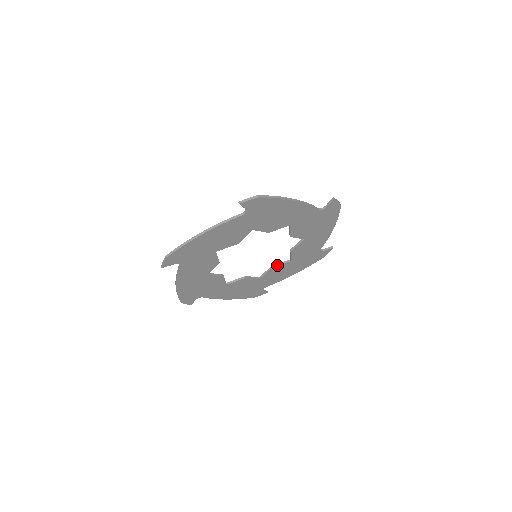
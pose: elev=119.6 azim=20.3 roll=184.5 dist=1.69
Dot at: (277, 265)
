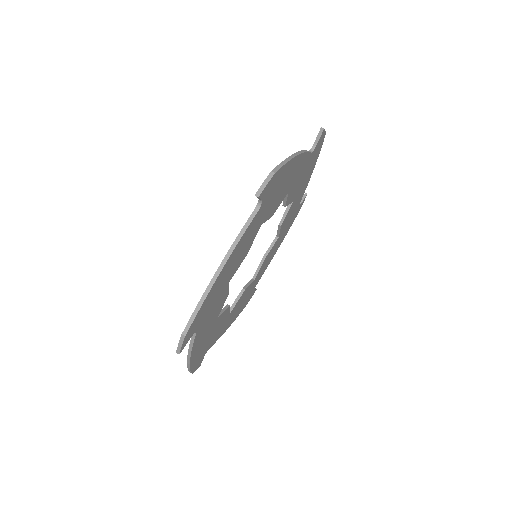
Dot at: (268, 251)
